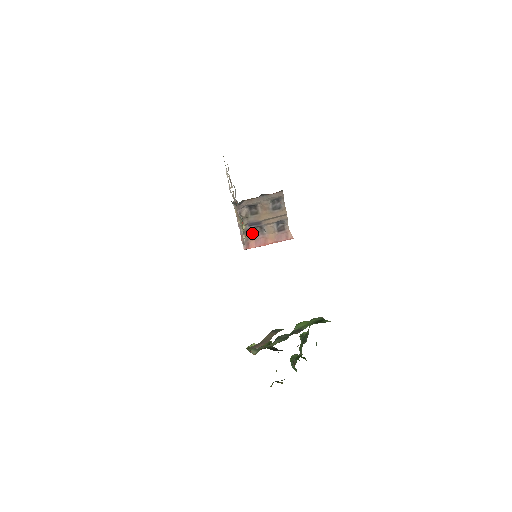
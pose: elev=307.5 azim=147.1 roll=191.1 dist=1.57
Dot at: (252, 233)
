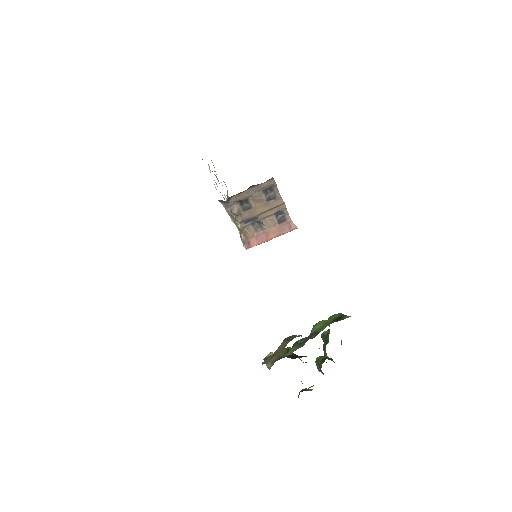
Dot at: (250, 230)
